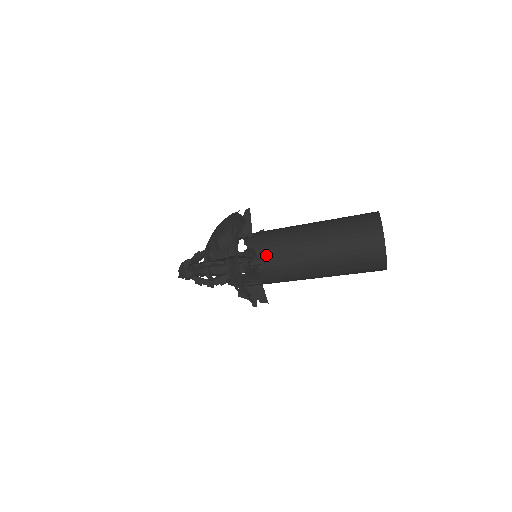
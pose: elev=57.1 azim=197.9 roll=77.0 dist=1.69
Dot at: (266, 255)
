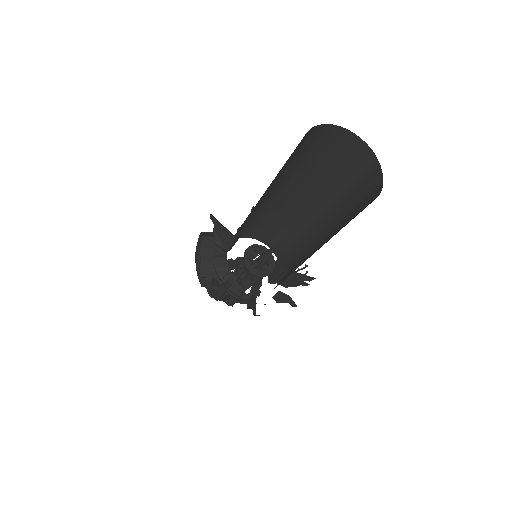
Dot at: (274, 234)
